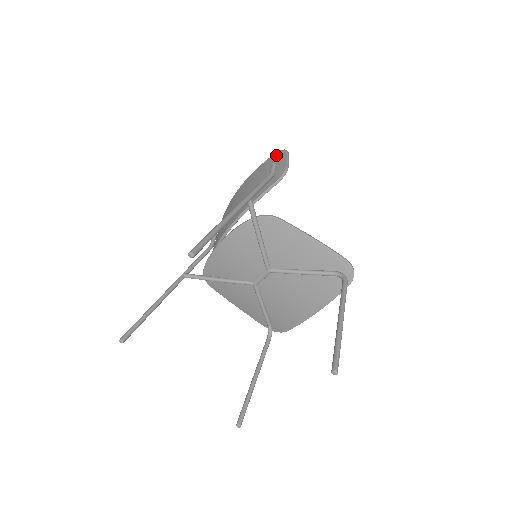
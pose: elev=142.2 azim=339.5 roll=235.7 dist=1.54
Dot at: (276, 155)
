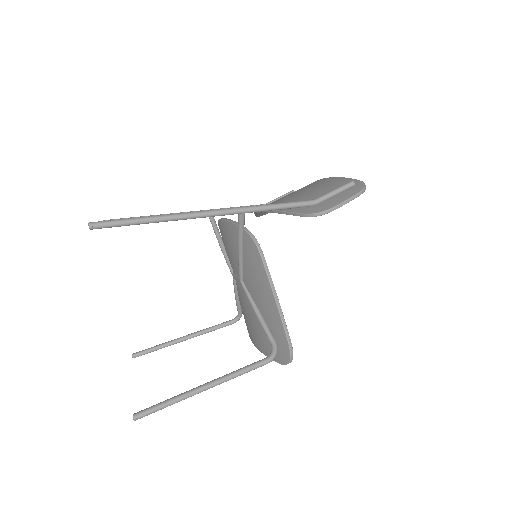
Dot at: (348, 185)
